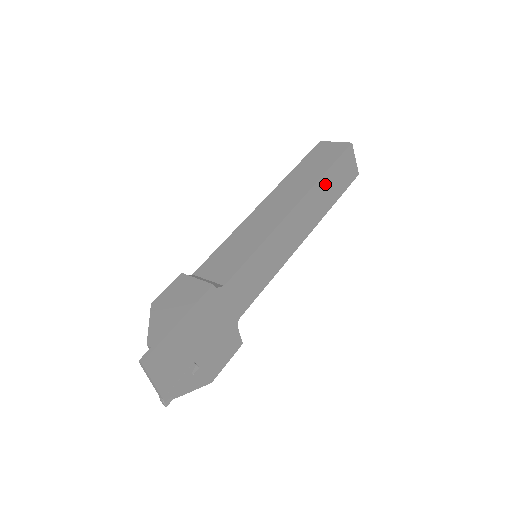
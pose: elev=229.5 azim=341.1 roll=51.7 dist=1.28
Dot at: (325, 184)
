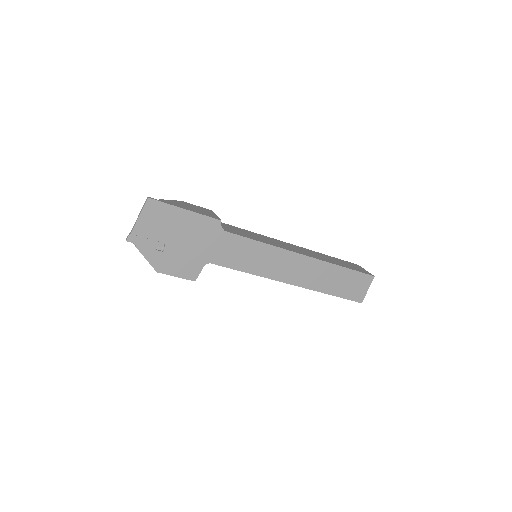
Dot at: (335, 273)
